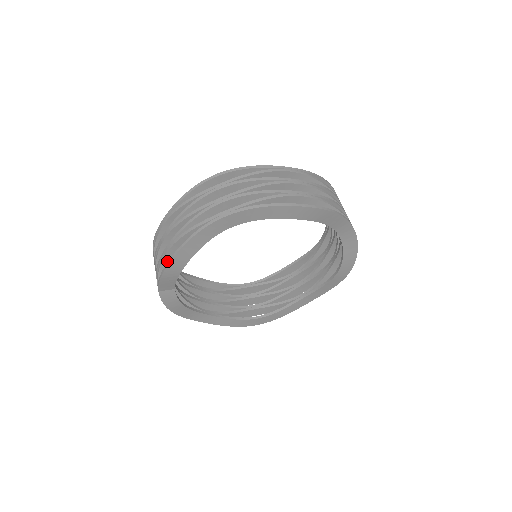
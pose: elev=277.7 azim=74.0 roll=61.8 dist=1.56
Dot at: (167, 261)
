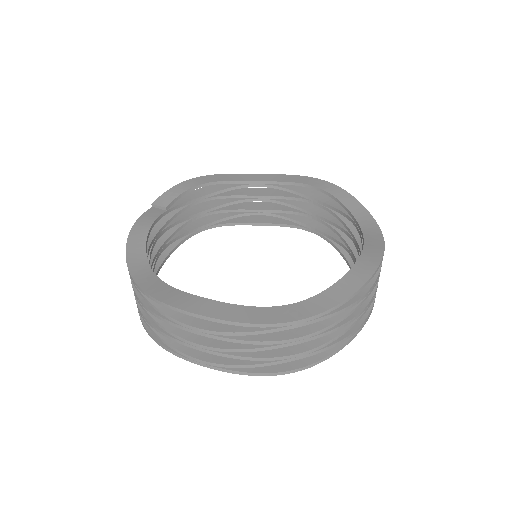
Dot at: (185, 196)
